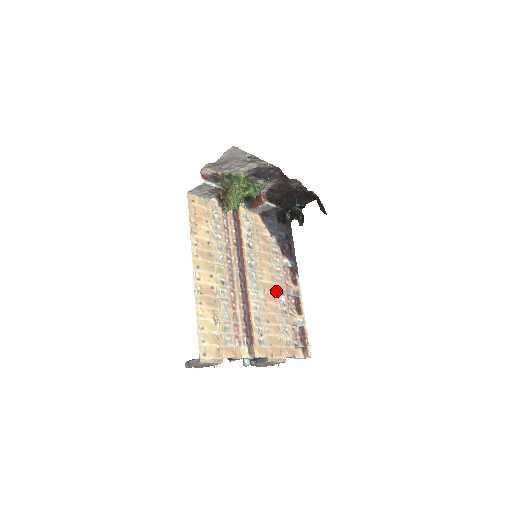
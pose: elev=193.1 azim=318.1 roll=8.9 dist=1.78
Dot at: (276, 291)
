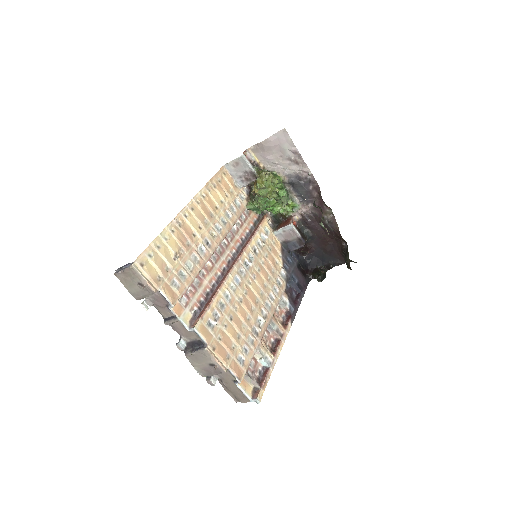
Dot at: (258, 308)
